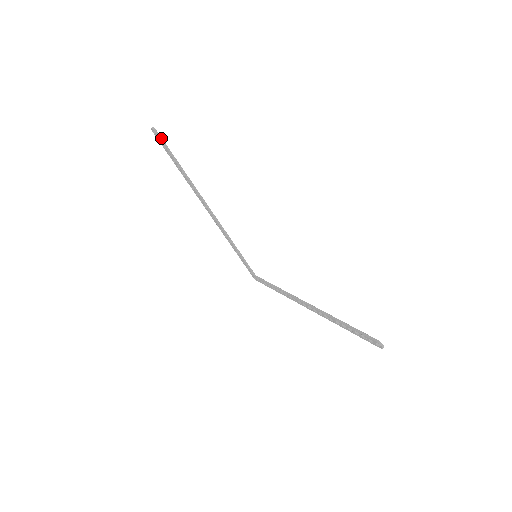
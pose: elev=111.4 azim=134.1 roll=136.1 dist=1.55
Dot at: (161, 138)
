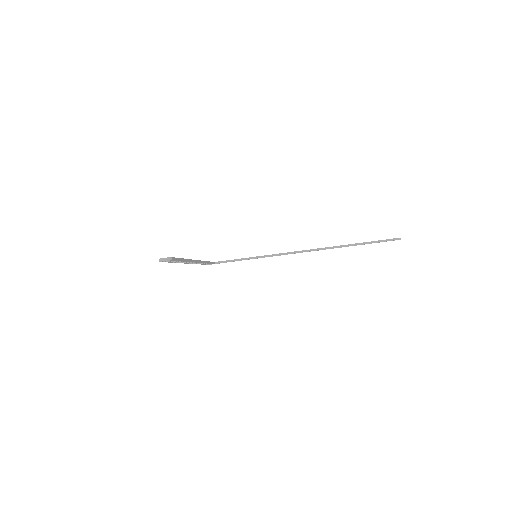
Dot at: (175, 258)
